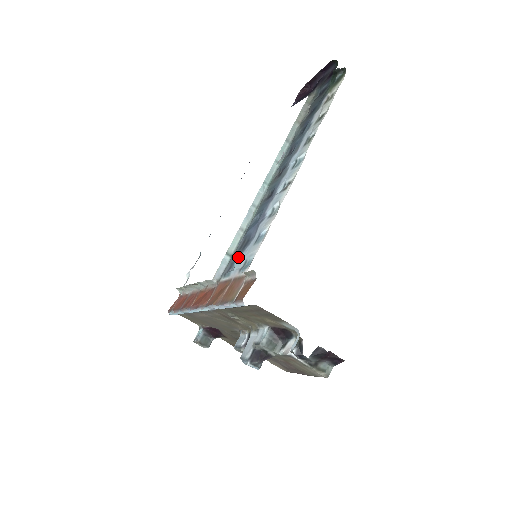
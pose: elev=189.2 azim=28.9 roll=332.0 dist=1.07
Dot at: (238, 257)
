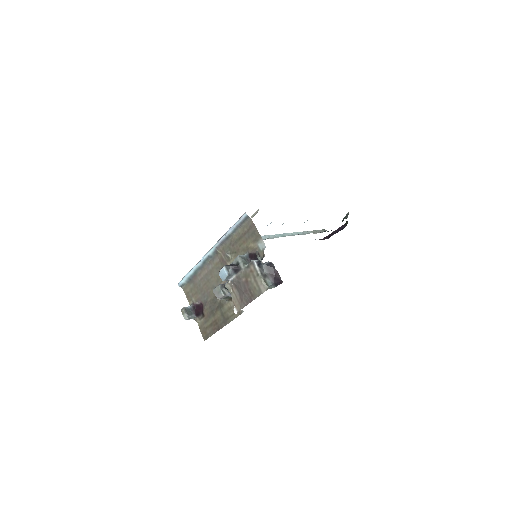
Dot at: occluded
